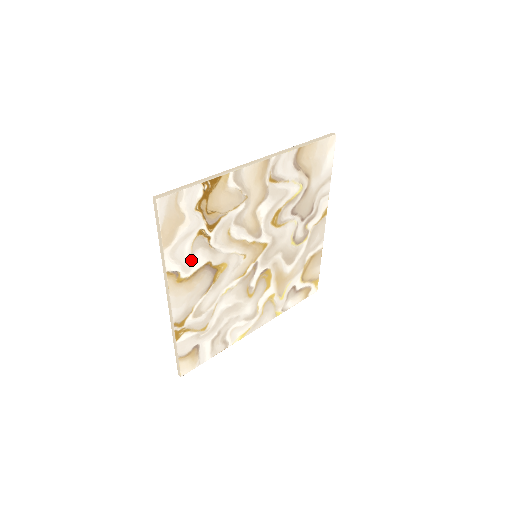
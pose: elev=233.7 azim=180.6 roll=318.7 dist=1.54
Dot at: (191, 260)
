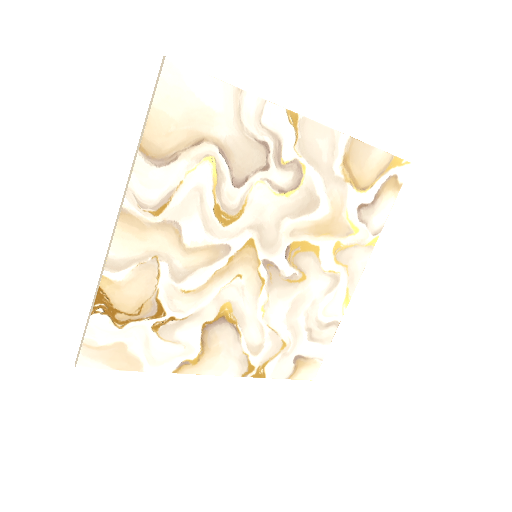
Dot at: (182, 344)
